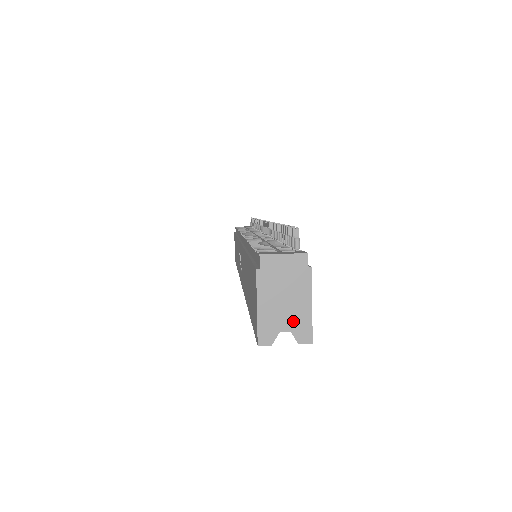
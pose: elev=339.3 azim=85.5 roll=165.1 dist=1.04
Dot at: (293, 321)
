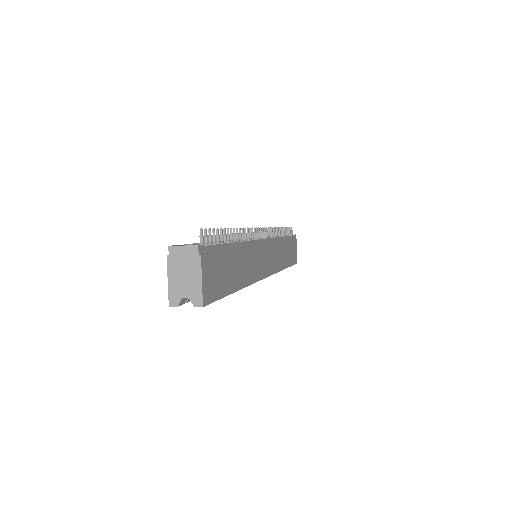
Dot at: (190, 291)
